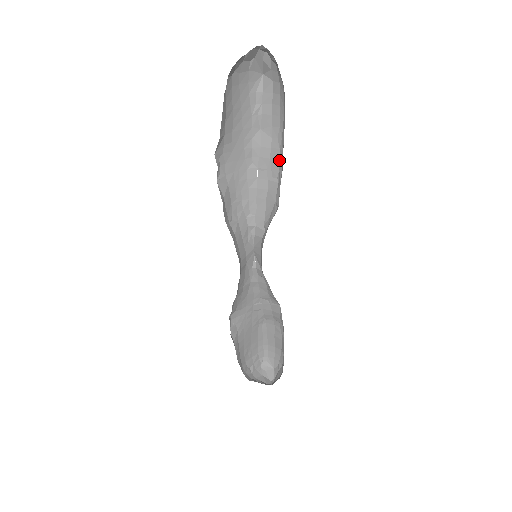
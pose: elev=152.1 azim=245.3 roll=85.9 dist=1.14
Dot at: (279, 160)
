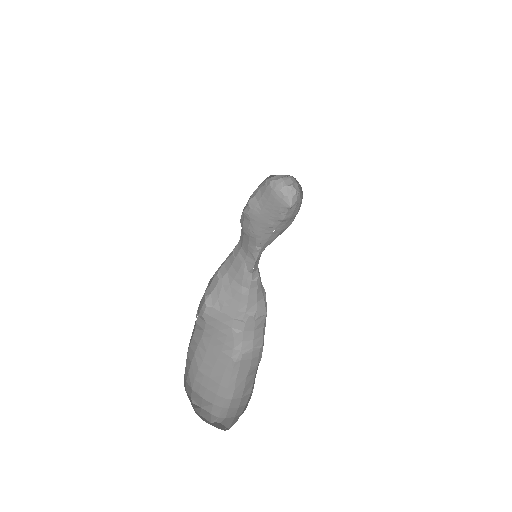
Dot at: occluded
